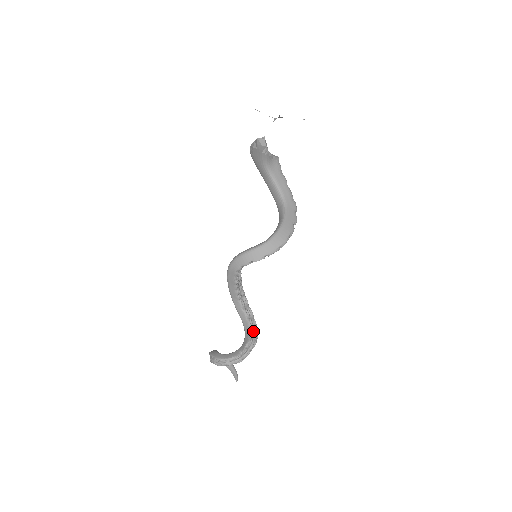
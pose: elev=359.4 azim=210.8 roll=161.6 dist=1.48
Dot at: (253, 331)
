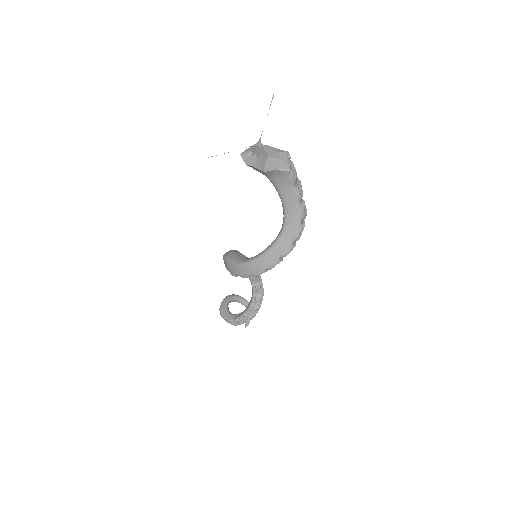
Dot at: (252, 308)
